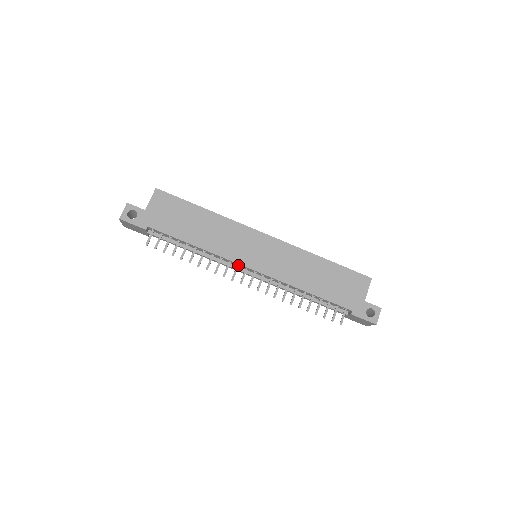
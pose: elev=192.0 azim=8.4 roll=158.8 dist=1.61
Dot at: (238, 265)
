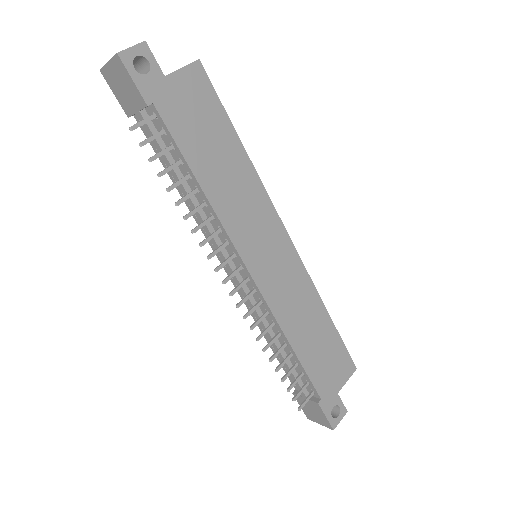
Dot at: (235, 254)
